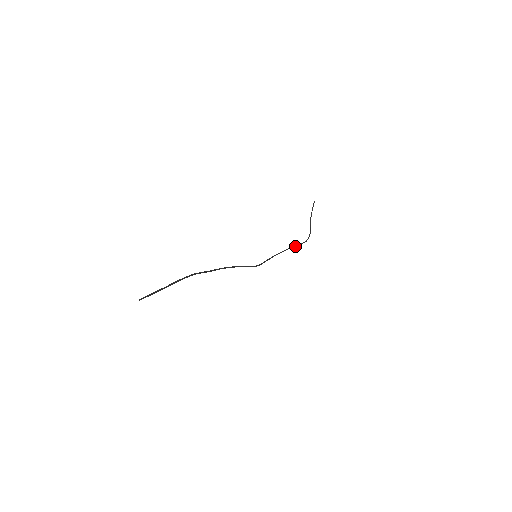
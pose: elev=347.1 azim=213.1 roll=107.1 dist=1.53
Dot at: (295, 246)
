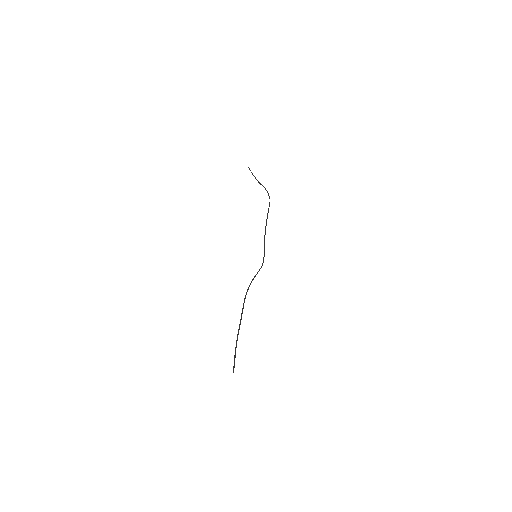
Dot at: occluded
